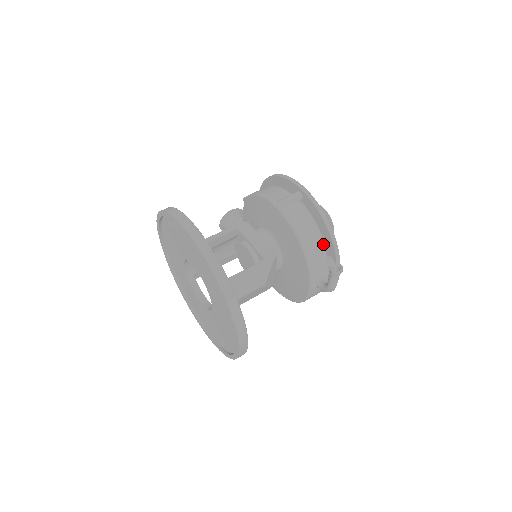
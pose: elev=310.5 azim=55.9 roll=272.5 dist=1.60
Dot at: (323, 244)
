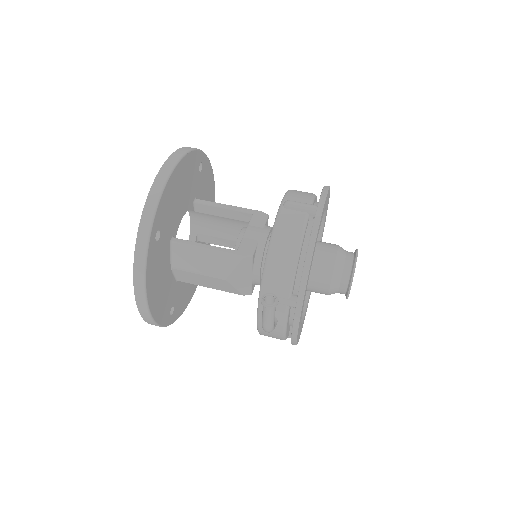
Dot at: (293, 274)
